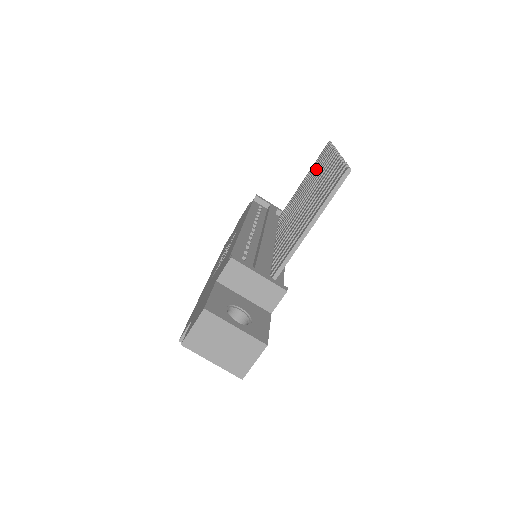
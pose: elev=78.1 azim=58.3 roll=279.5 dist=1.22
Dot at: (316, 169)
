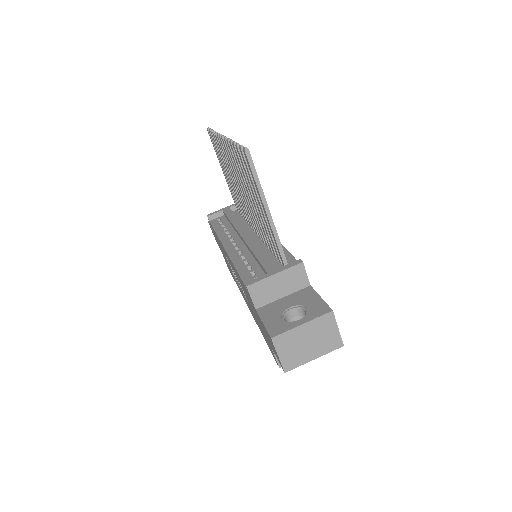
Dot at: (222, 158)
